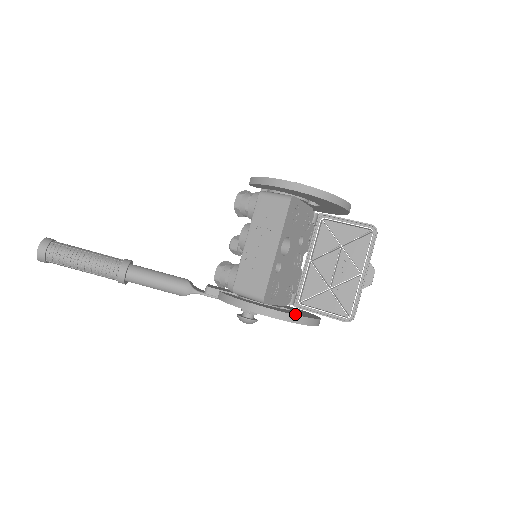
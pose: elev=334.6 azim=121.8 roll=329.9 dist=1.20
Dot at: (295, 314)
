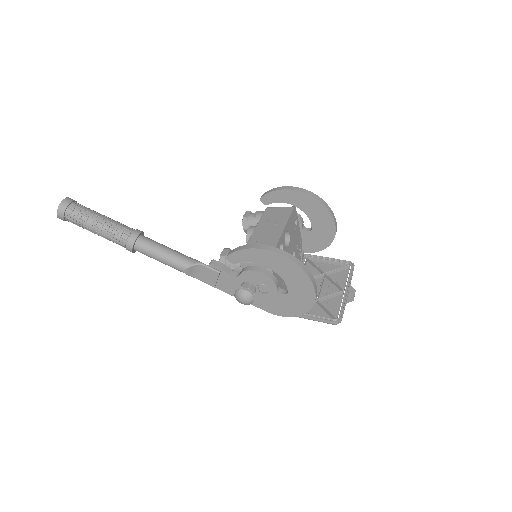
Dot at: (301, 265)
